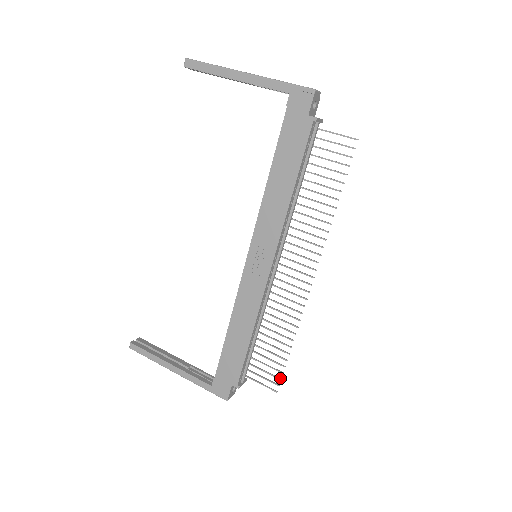
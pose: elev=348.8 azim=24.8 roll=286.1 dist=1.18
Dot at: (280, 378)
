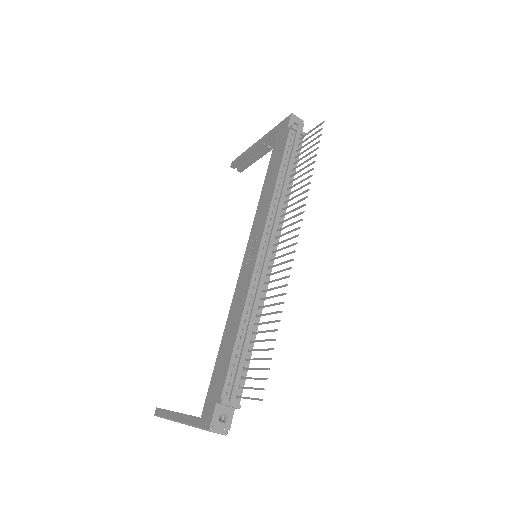
Dot at: (266, 378)
